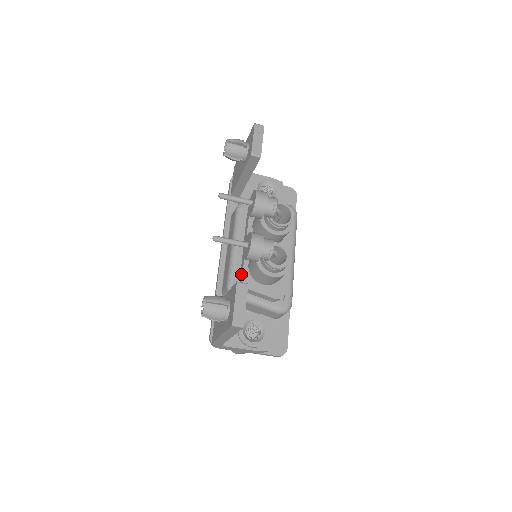
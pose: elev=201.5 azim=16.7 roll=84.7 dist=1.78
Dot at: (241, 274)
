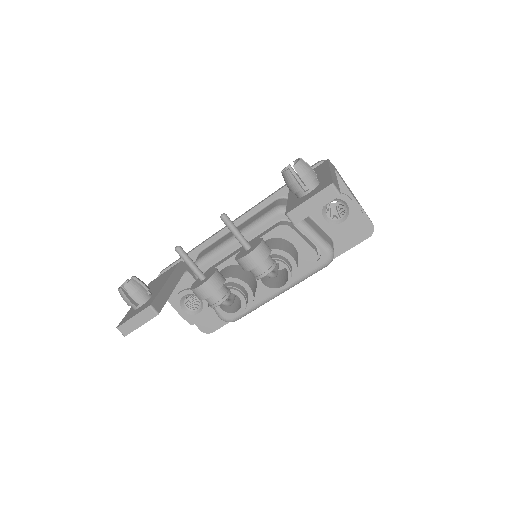
Dot at: (213, 267)
